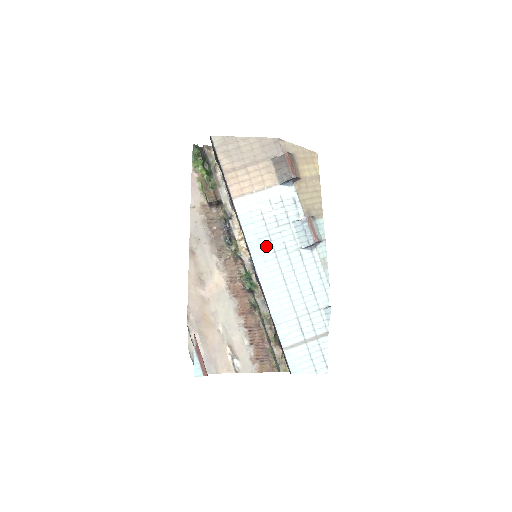
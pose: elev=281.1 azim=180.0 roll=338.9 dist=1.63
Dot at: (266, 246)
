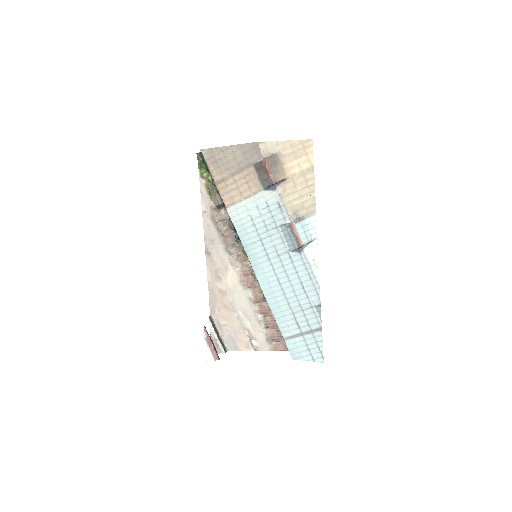
Dot at: (259, 250)
